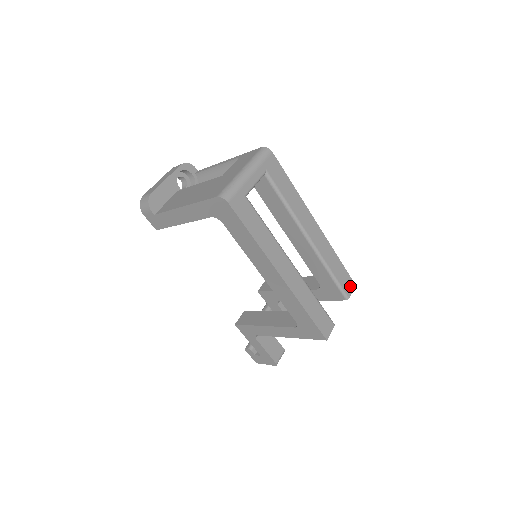
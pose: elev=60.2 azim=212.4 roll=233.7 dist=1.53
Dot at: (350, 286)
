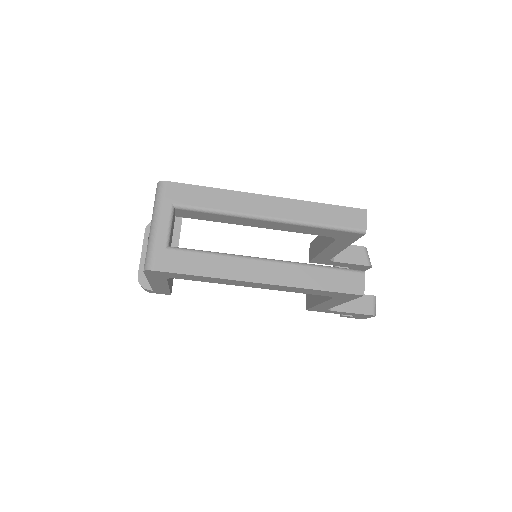
Dot at: (359, 217)
